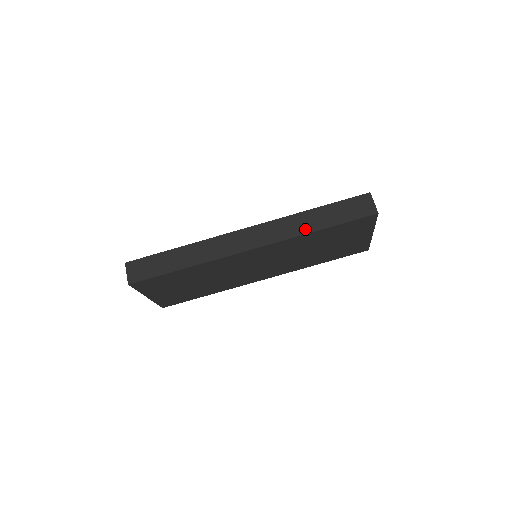
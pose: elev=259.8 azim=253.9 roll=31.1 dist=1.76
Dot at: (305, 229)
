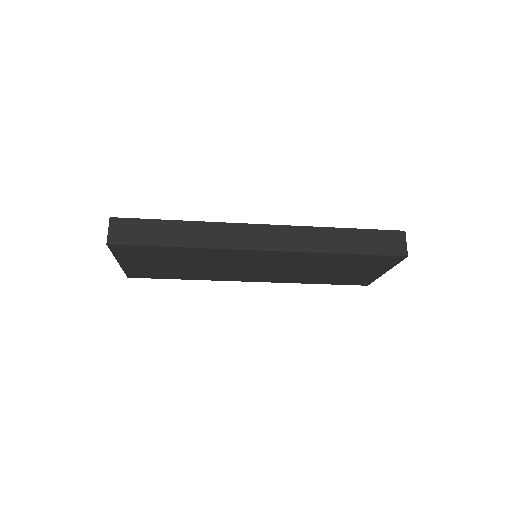
Dot at: (327, 247)
